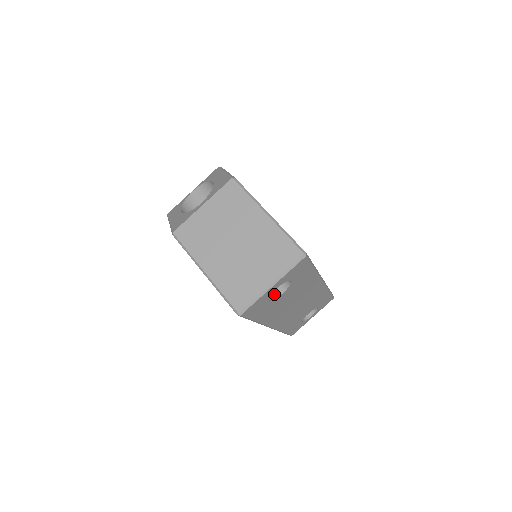
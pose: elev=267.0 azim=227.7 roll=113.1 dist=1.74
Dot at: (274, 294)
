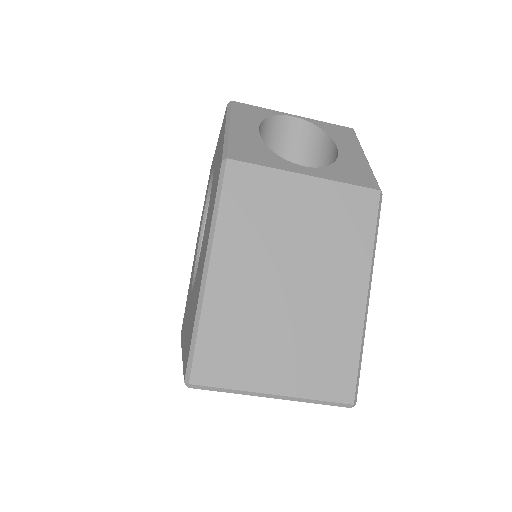
Dot at: occluded
